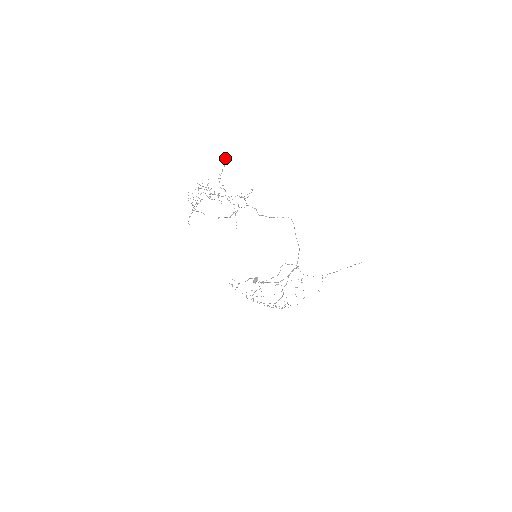
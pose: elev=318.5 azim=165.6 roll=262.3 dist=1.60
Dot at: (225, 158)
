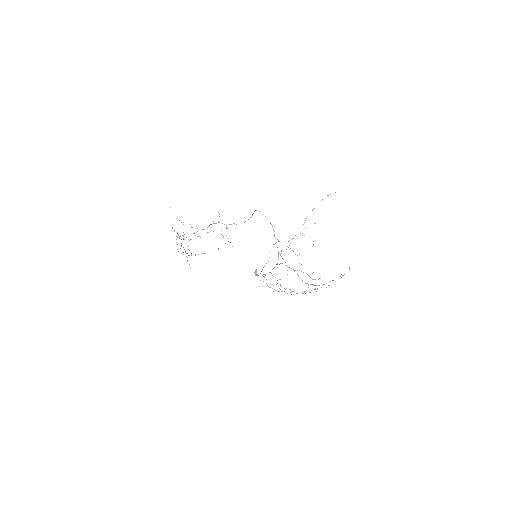
Dot at: (170, 207)
